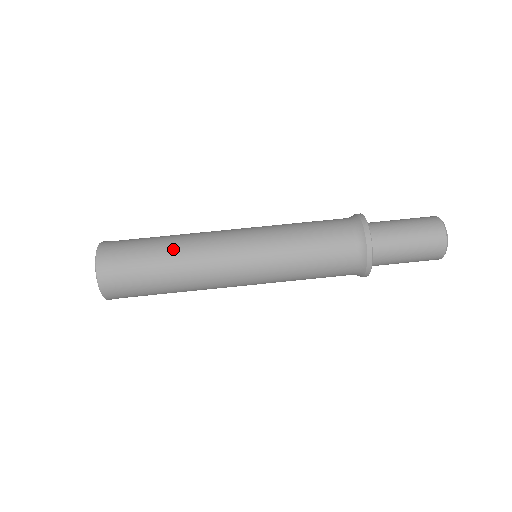
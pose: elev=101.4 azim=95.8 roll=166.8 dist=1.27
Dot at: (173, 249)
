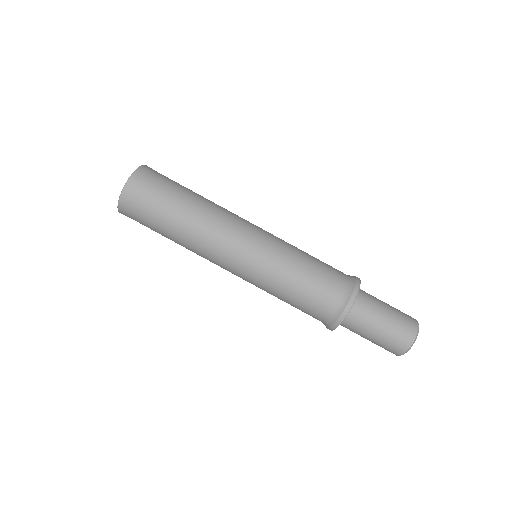
Dot at: (202, 199)
